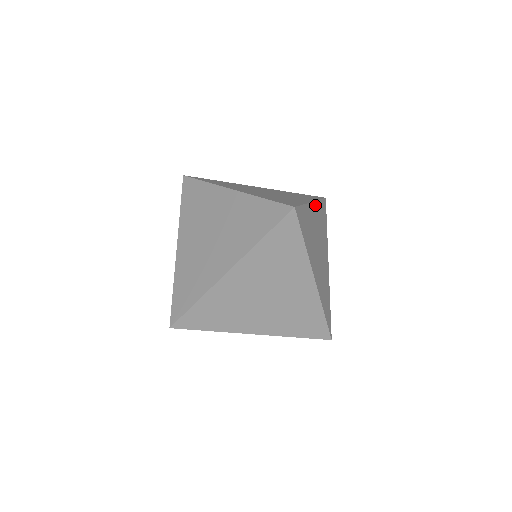
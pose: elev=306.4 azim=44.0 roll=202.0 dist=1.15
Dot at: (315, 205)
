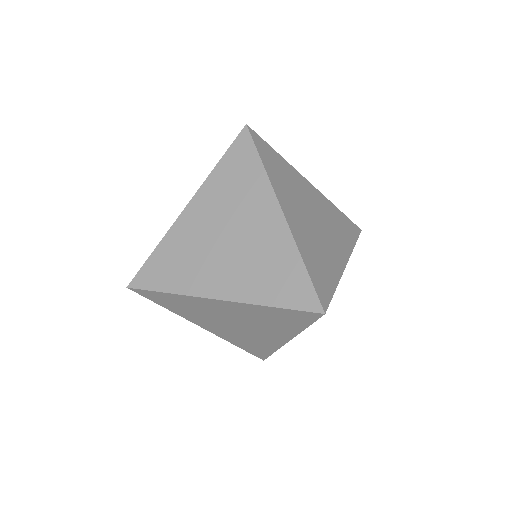
Dot at: occluded
